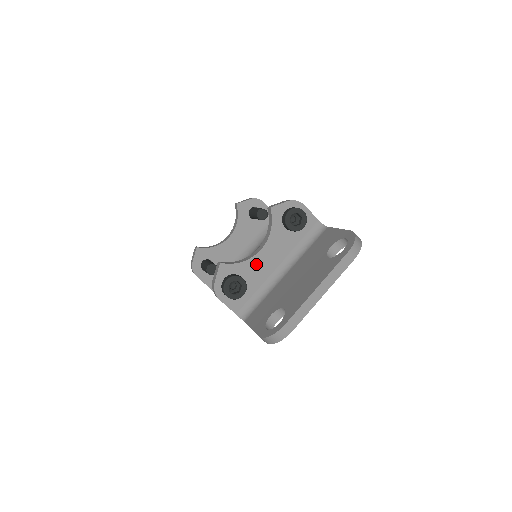
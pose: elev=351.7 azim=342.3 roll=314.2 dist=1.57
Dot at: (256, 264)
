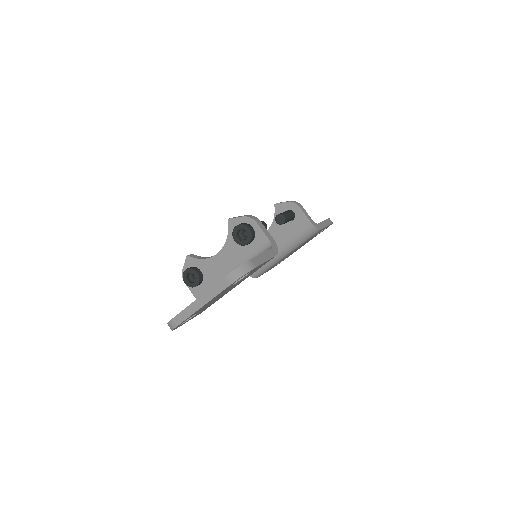
Dot at: (213, 264)
